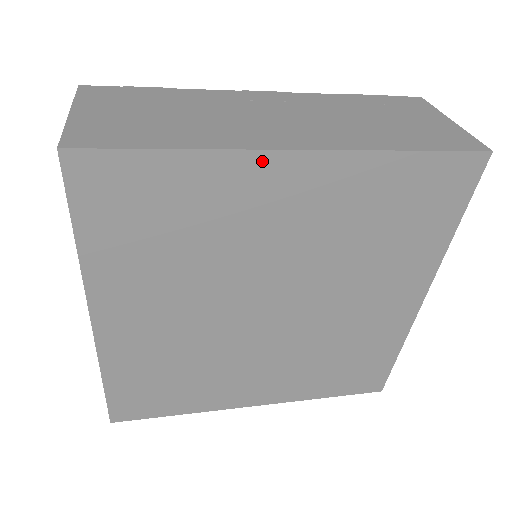
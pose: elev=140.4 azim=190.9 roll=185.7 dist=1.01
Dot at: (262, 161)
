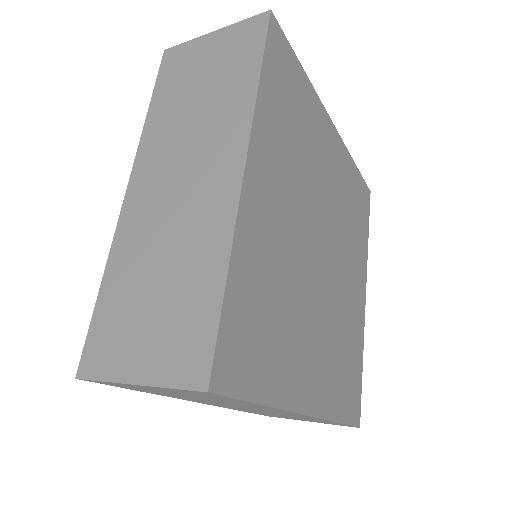
Dot at: (325, 116)
